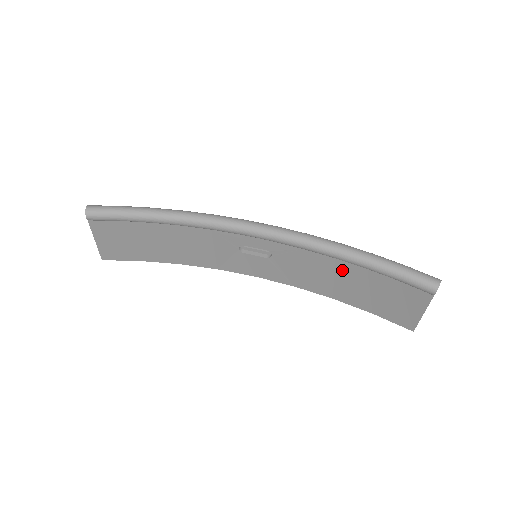
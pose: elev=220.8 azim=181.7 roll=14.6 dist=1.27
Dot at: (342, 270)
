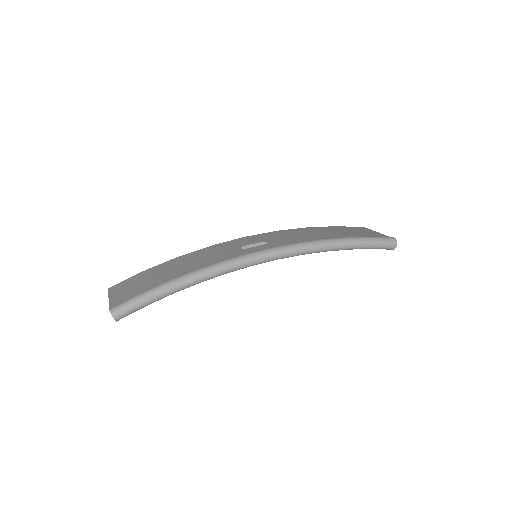
Dot at: occluded
